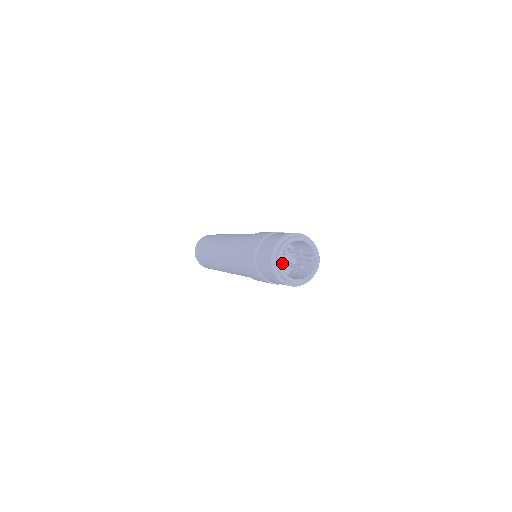
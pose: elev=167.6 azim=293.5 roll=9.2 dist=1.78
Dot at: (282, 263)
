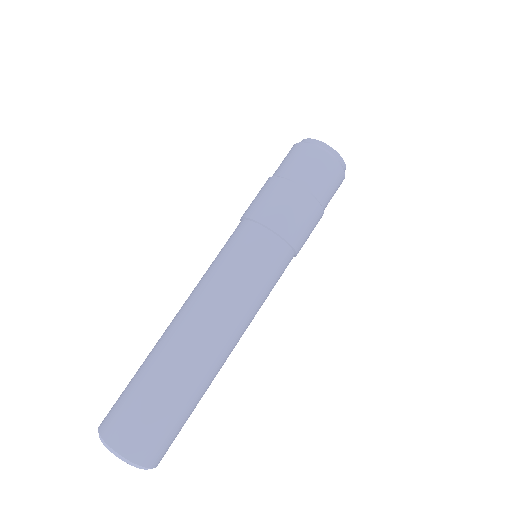
Dot at: occluded
